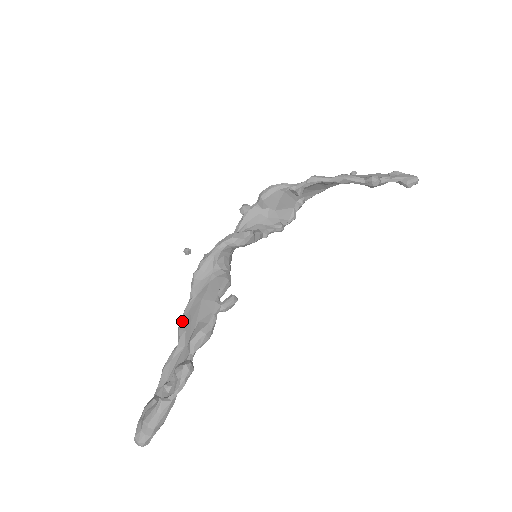
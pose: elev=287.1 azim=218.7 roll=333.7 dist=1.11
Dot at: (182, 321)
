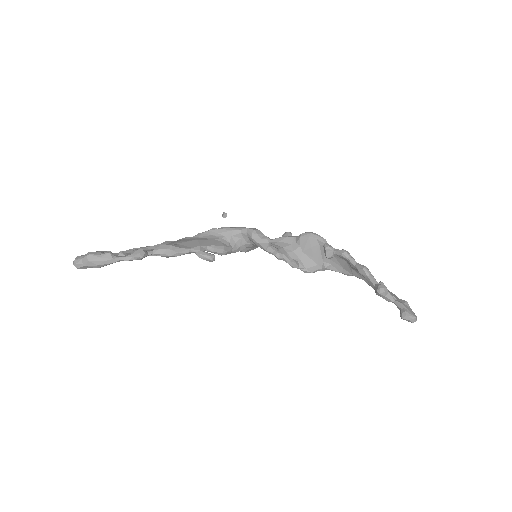
Dot at: occluded
